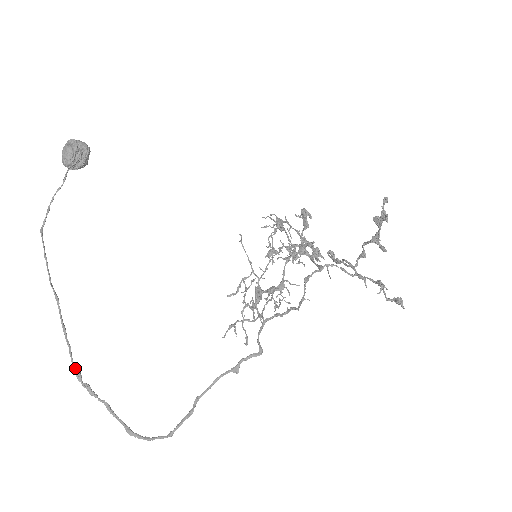
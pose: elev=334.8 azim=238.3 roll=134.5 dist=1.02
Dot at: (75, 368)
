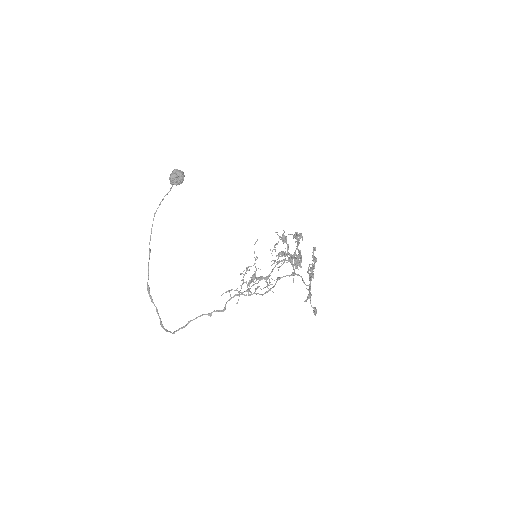
Dot at: (148, 287)
